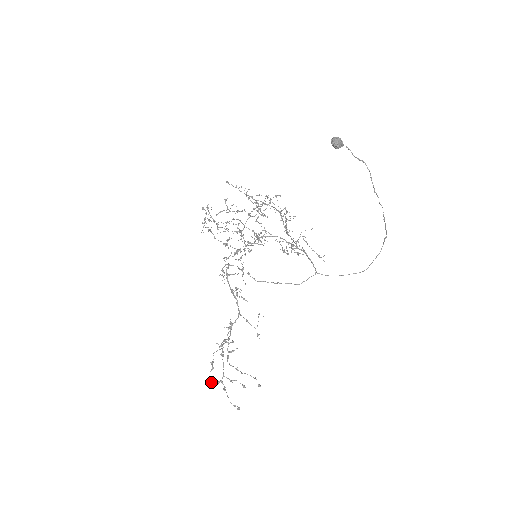
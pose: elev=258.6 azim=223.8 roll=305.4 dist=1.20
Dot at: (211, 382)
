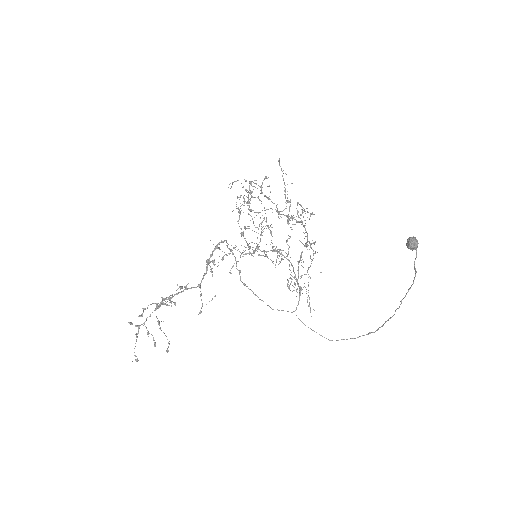
Dot at: (130, 322)
